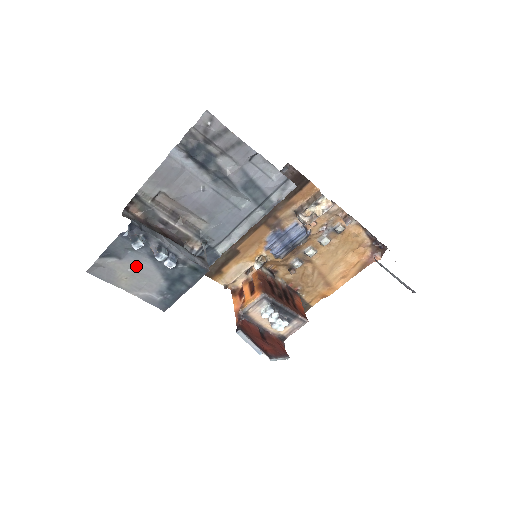
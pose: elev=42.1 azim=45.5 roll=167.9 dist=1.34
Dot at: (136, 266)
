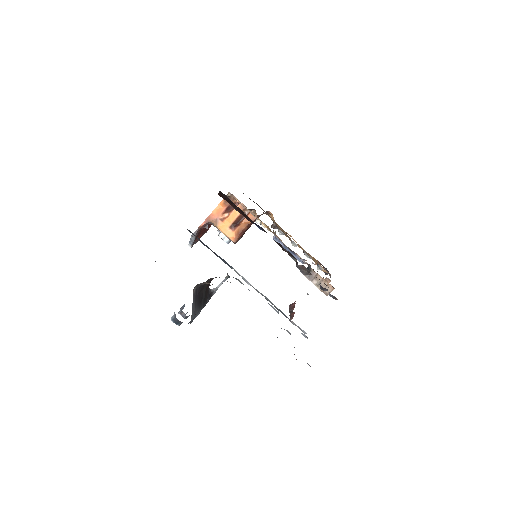
Dot at: occluded
